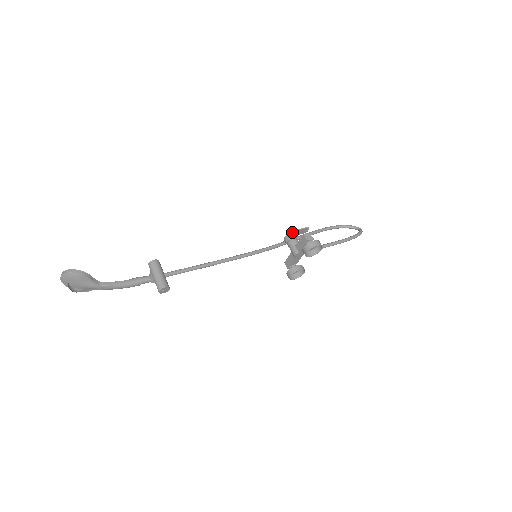
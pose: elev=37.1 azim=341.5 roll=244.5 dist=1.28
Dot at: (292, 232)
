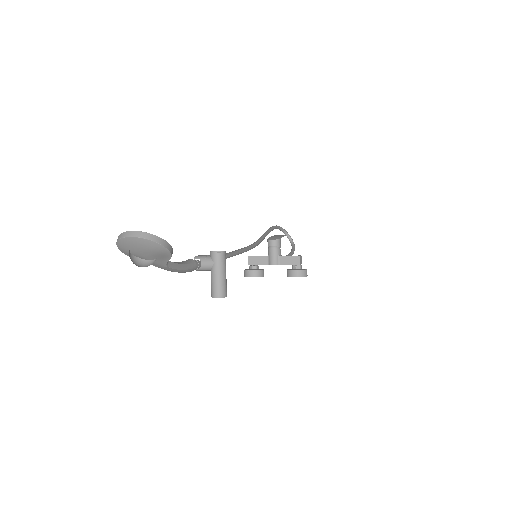
Dot at: occluded
